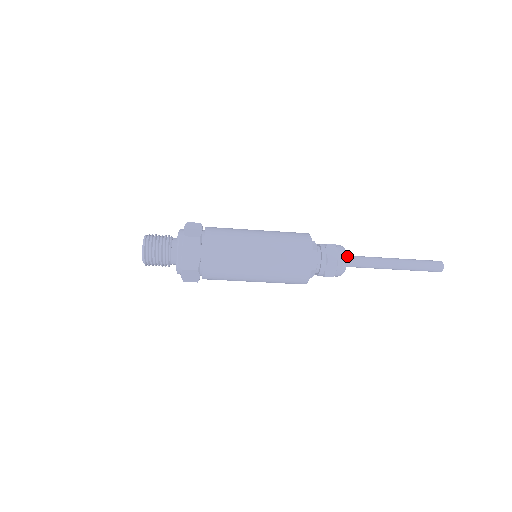
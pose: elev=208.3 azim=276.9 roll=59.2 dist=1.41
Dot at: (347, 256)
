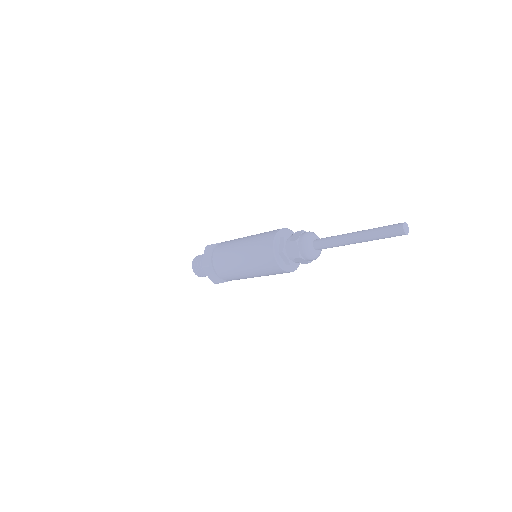
Dot at: (316, 239)
